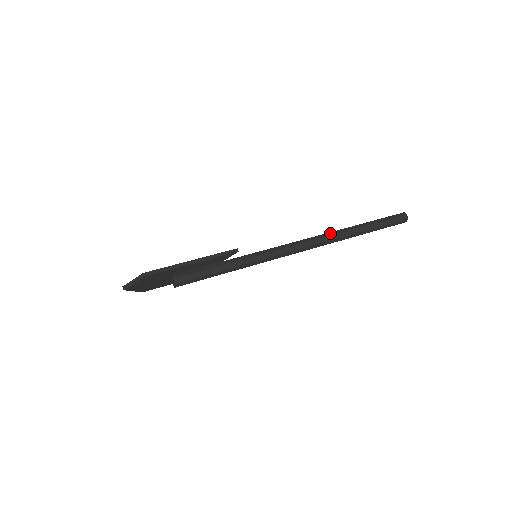
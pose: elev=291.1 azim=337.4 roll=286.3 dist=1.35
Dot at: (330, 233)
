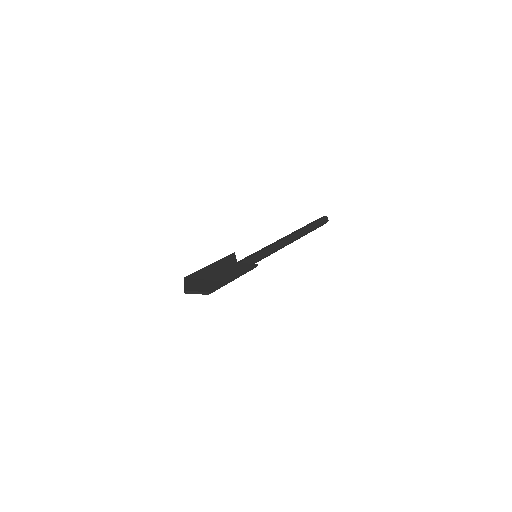
Dot at: (295, 238)
